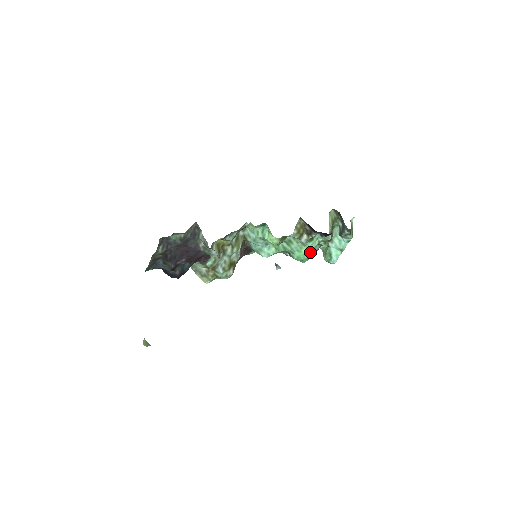
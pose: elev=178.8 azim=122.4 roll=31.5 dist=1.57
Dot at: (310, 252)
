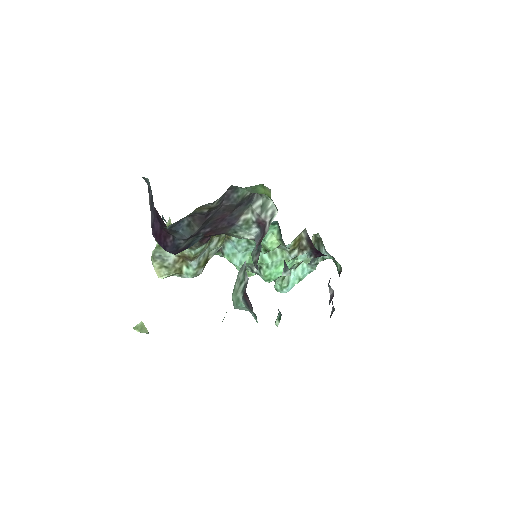
Dot at: occluded
